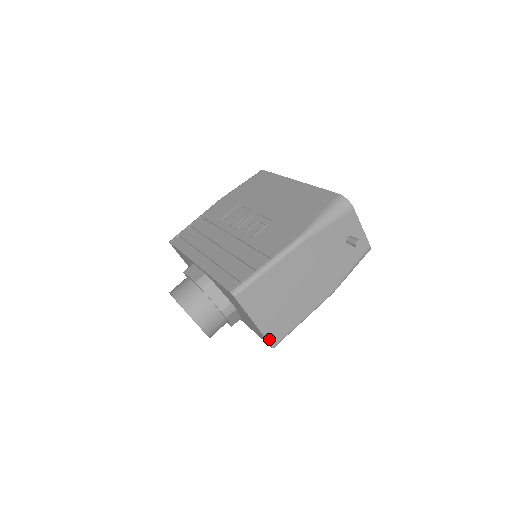
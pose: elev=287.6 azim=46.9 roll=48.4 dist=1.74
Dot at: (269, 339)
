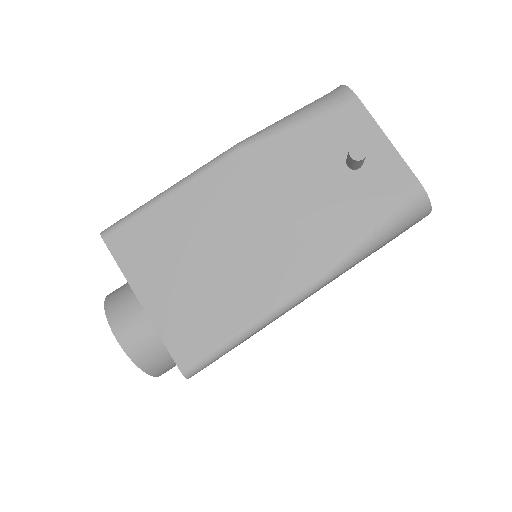
Dot at: (172, 348)
